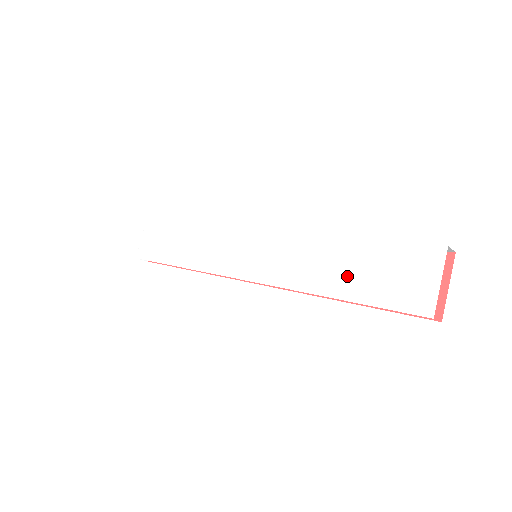
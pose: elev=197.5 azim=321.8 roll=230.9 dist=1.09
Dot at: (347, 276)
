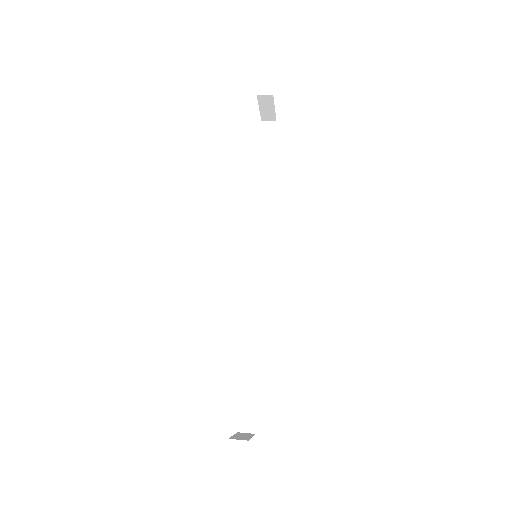
Dot at: occluded
